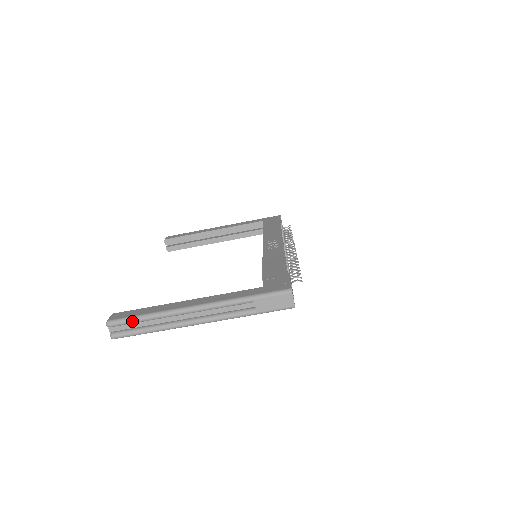
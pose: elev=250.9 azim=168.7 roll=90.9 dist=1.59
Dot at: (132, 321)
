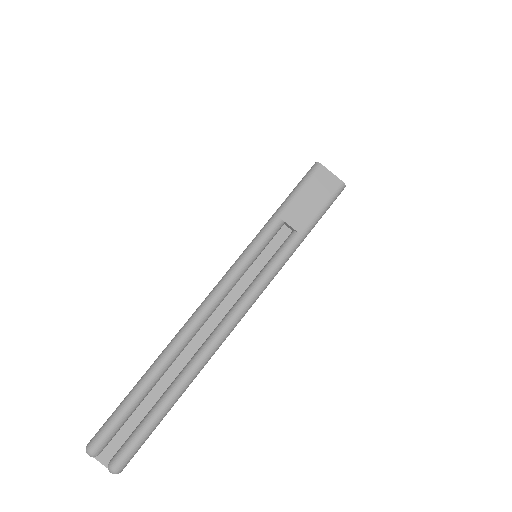
Dot at: (126, 409)
